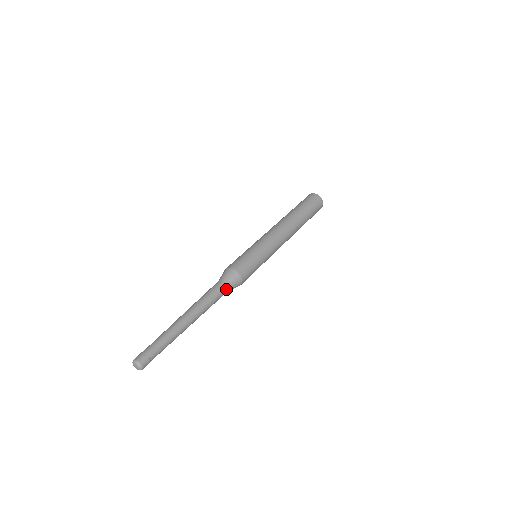
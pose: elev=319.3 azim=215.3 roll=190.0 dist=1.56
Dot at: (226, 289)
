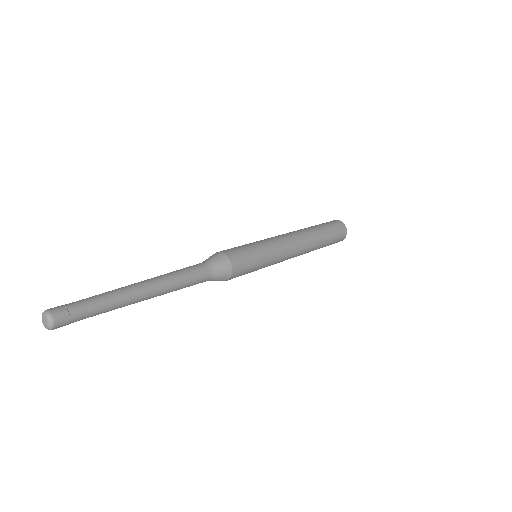
Dot at: (208, 274)
